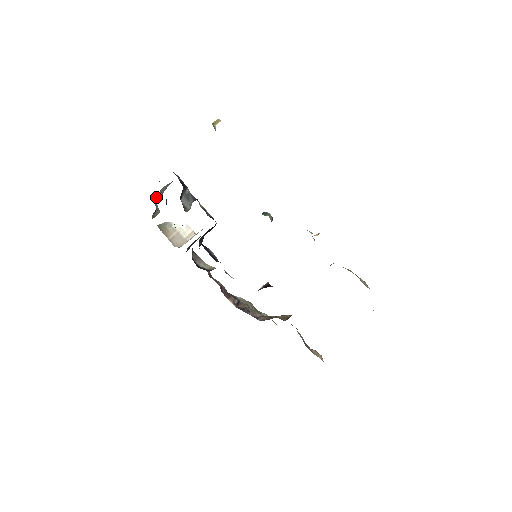
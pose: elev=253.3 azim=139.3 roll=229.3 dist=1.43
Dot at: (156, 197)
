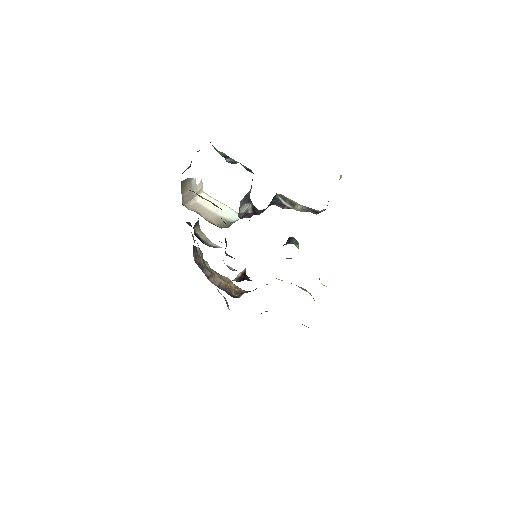
Dot at: occluded
